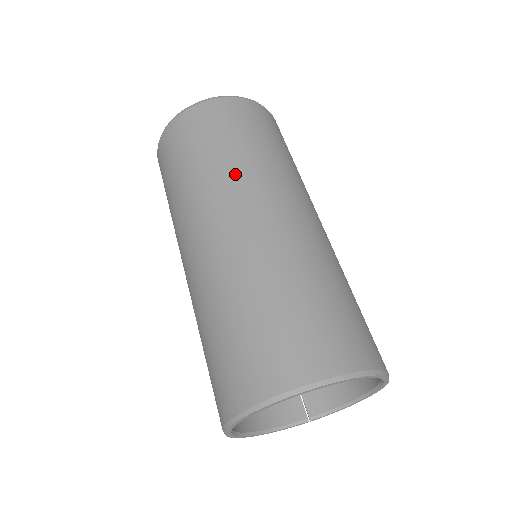
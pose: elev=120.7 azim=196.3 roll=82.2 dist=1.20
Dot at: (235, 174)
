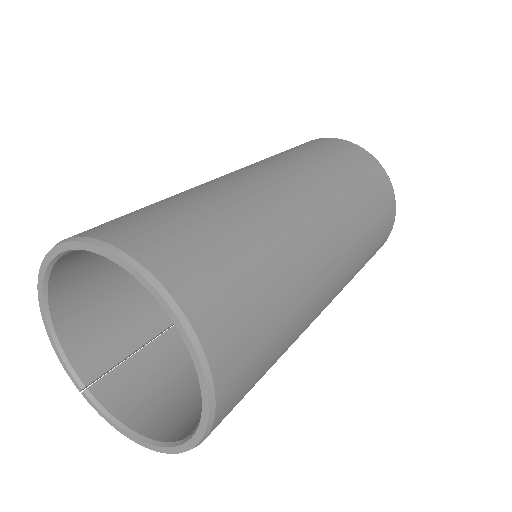
Dot at: (338, 190)
